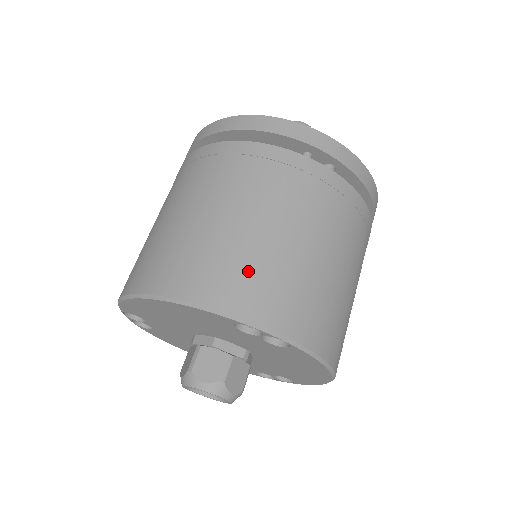
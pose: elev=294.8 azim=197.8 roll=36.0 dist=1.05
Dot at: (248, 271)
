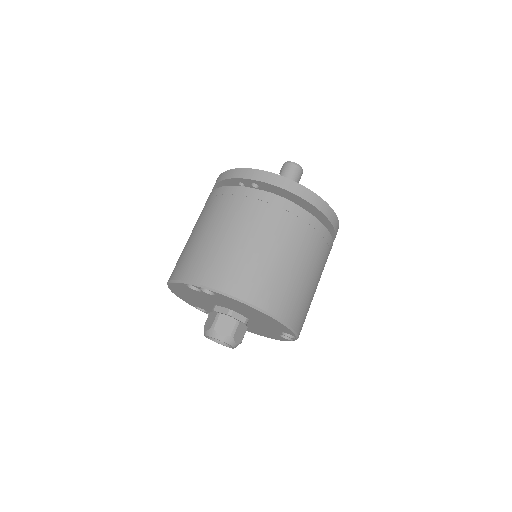
Dot at: (191, 257)
